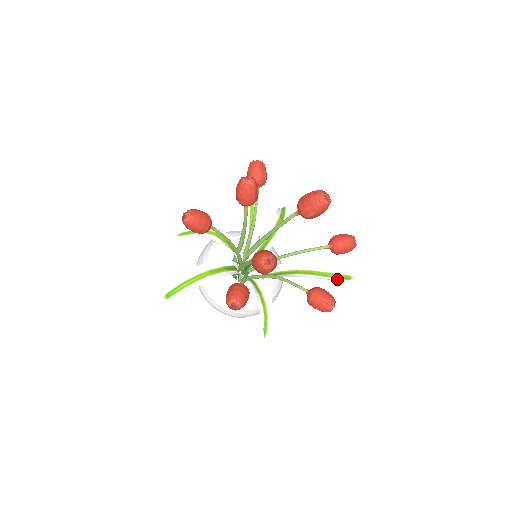
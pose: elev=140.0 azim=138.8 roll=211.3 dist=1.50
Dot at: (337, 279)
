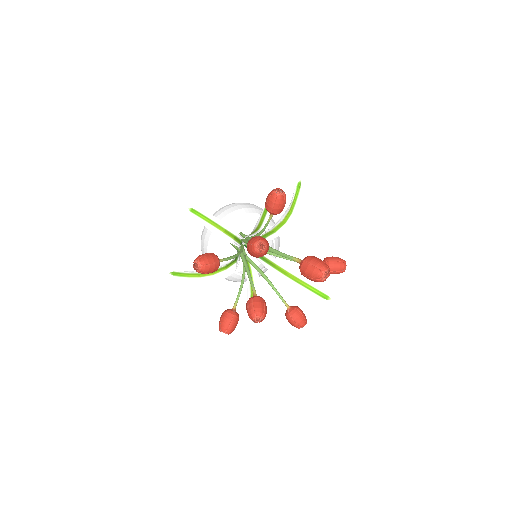
Dot at: (317, 296)
